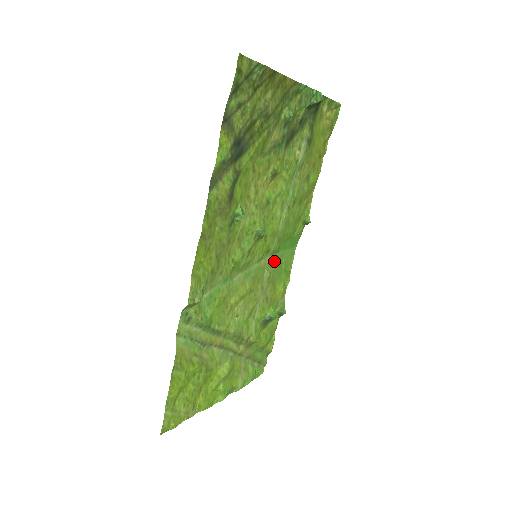
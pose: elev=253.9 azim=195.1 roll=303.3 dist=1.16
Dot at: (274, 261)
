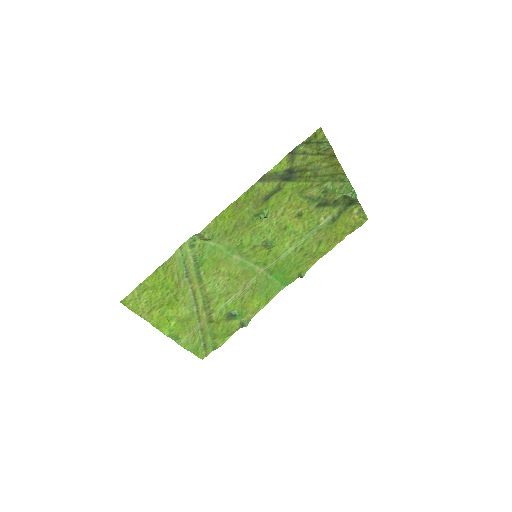
Dot at: (264, 278)
